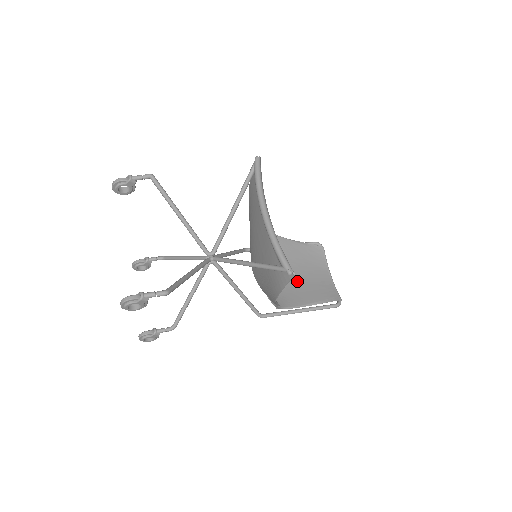
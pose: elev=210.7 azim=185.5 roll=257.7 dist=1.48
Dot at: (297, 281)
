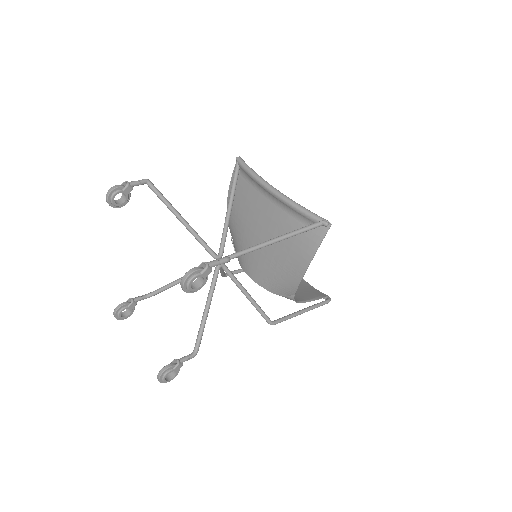
Dot at: occluded
